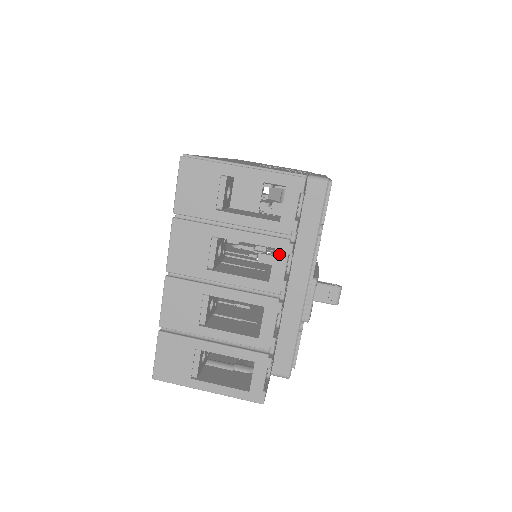
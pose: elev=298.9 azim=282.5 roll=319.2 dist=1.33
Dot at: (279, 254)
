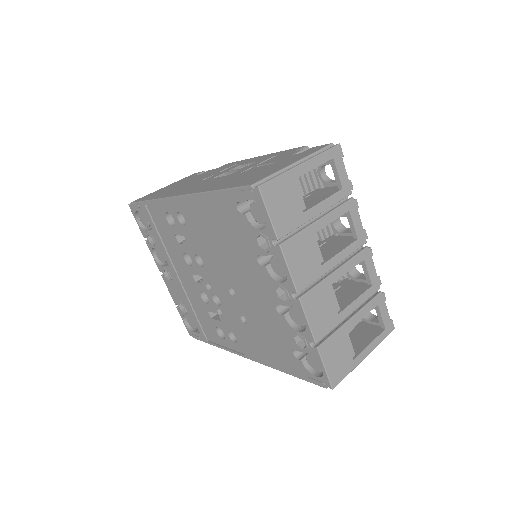
Dot at: (353, 213)
